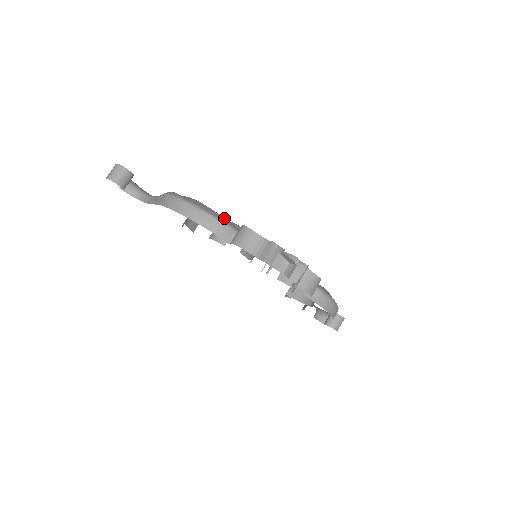
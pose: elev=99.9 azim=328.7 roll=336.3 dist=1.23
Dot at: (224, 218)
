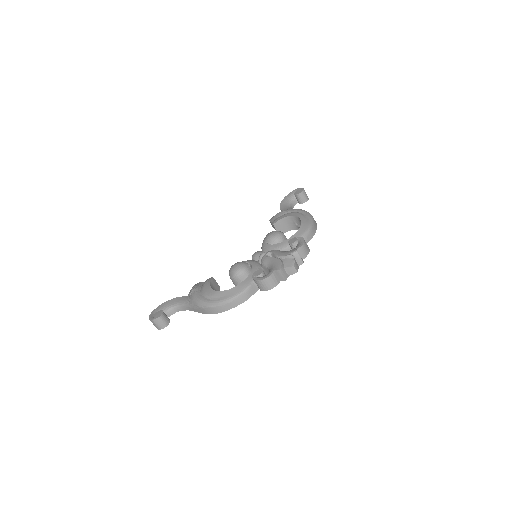
Dot at: (240, 285)
